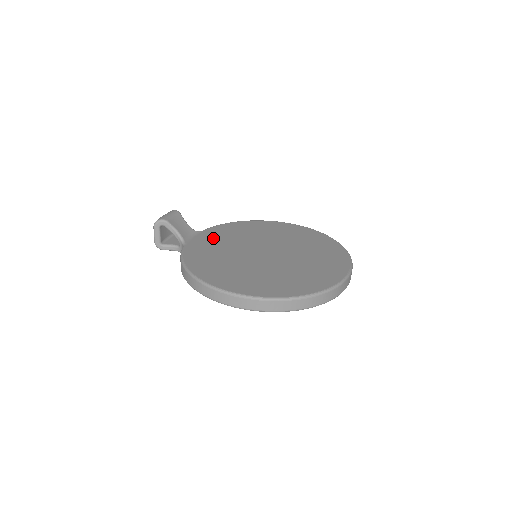
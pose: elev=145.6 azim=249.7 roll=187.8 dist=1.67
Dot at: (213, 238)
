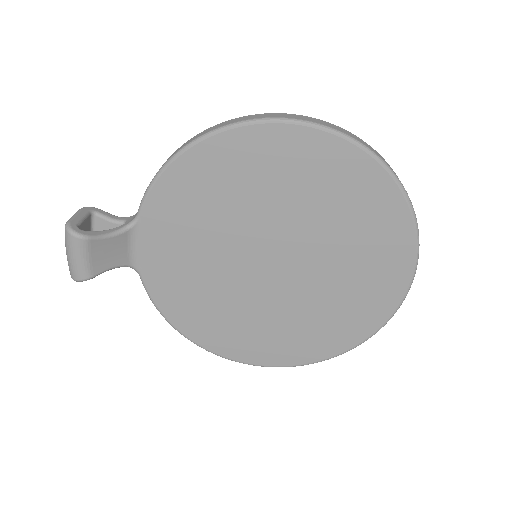
Dot at: (171, 241)
